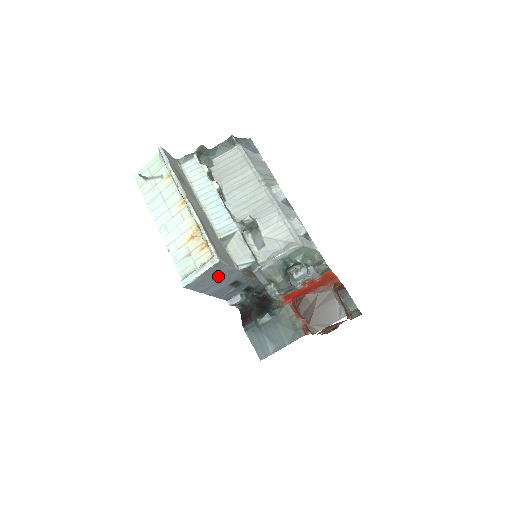
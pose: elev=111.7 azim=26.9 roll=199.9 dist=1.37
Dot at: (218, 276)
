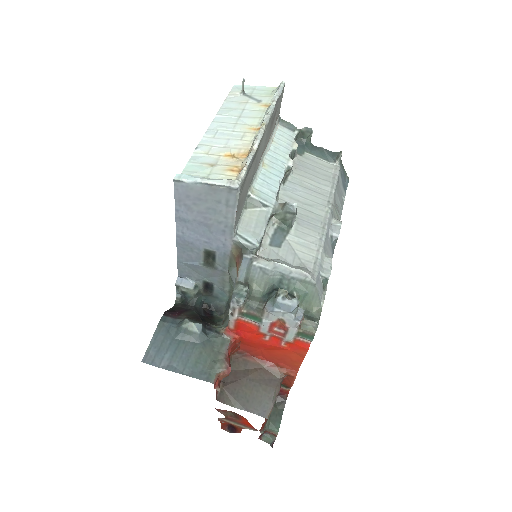
Dot at: (212, 215)
